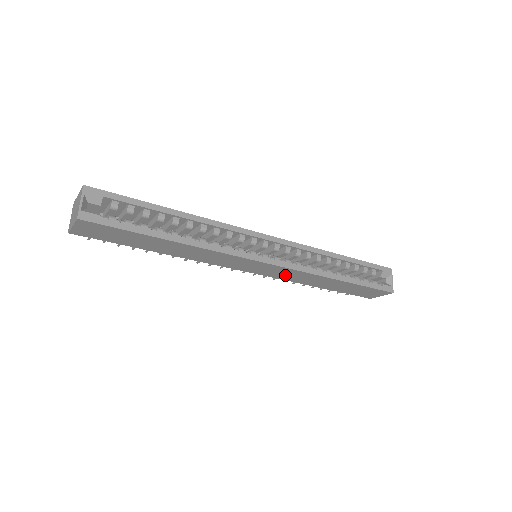
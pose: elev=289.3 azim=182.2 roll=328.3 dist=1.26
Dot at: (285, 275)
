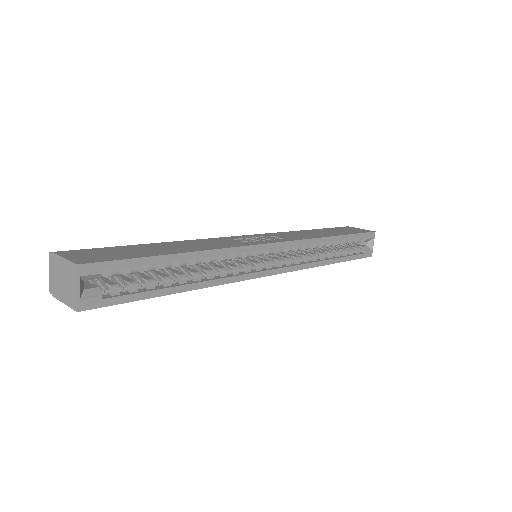
Dot at: occluded
